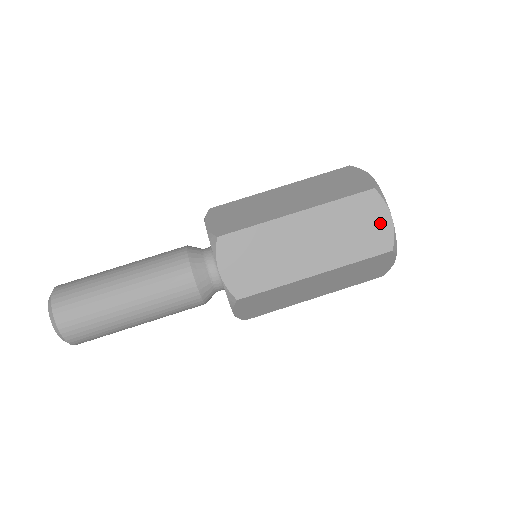
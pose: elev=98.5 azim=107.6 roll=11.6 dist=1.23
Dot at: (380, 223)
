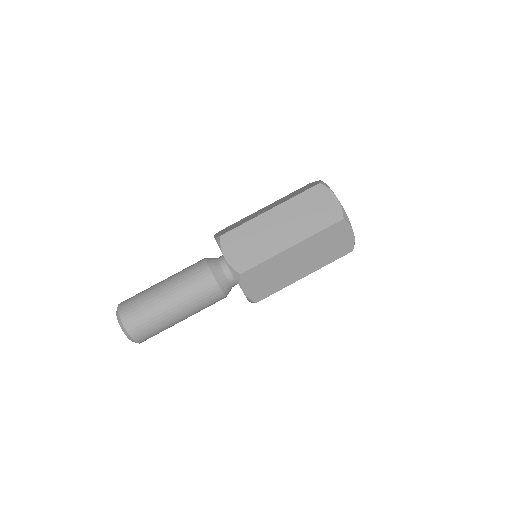
Dot at: (330, 203)
